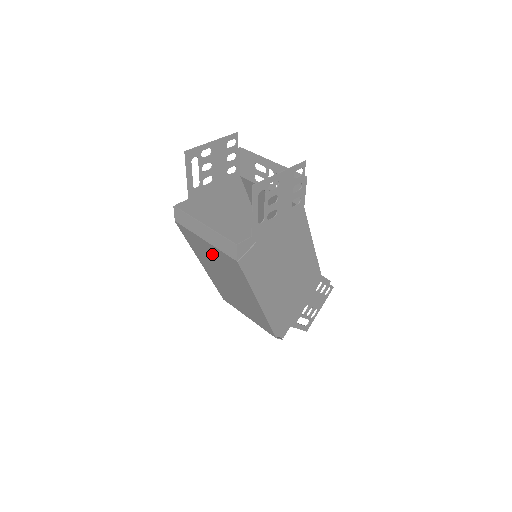
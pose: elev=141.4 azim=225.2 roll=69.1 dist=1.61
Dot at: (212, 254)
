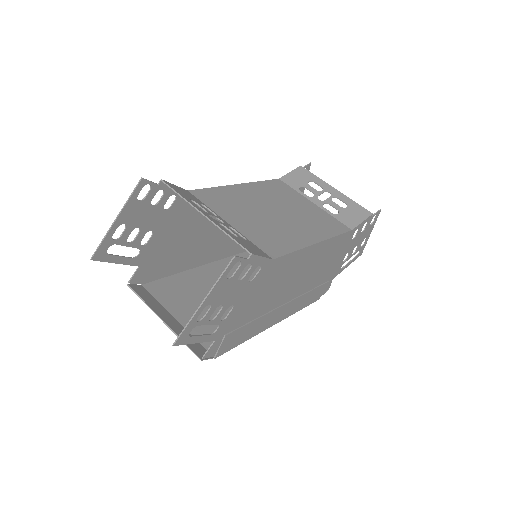
Dot at: occluded
